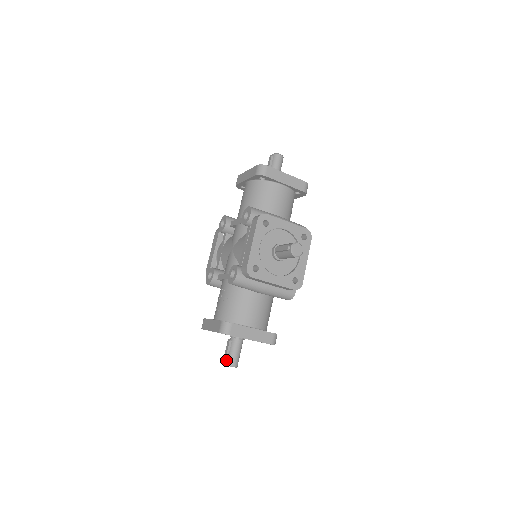
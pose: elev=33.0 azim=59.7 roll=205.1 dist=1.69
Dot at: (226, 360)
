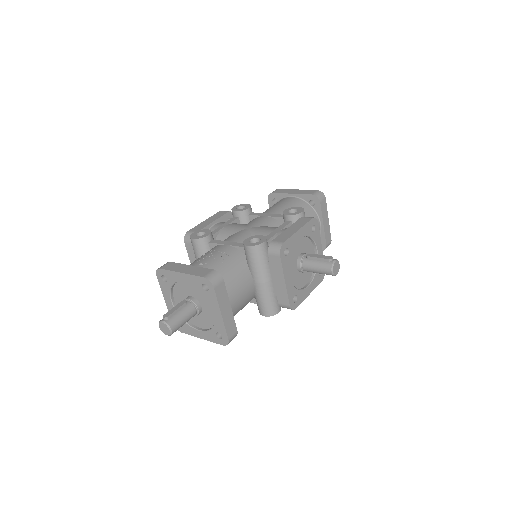
Dot at: (169, 317)
